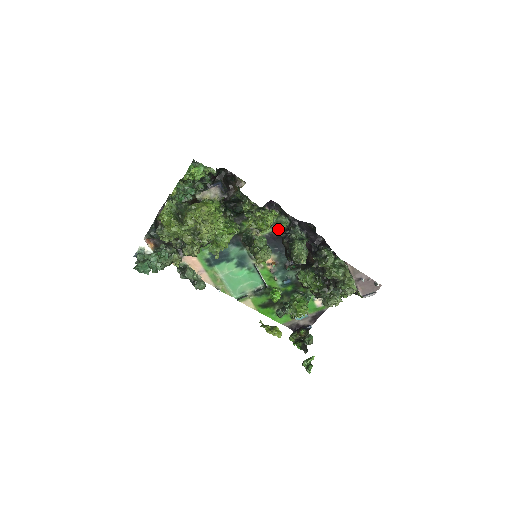
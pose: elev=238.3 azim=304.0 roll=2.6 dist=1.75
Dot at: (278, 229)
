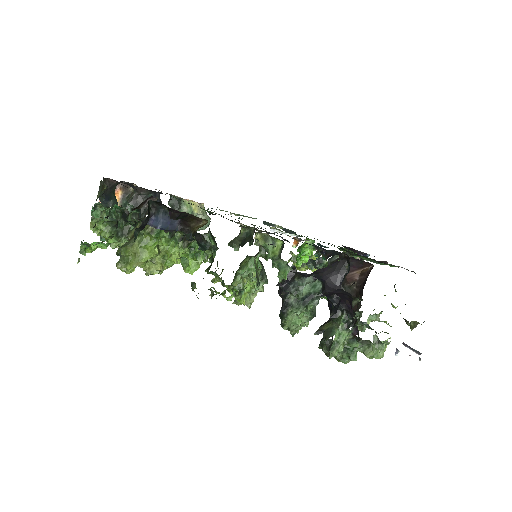
Dot at: (289, 242)
